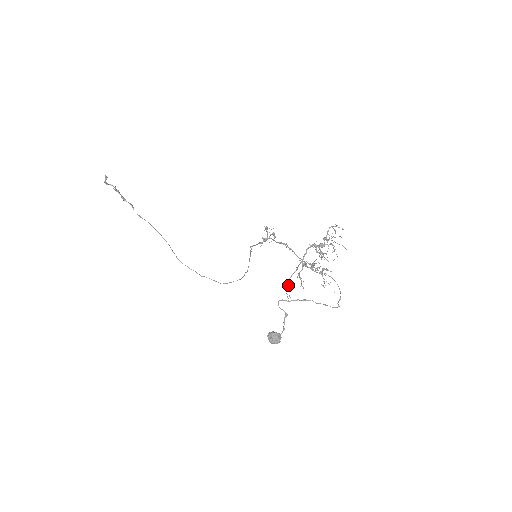
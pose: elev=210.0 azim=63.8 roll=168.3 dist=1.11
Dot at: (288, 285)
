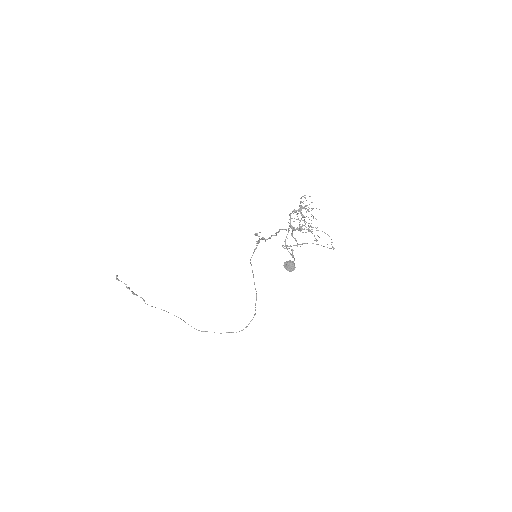
Dot at: occluded
